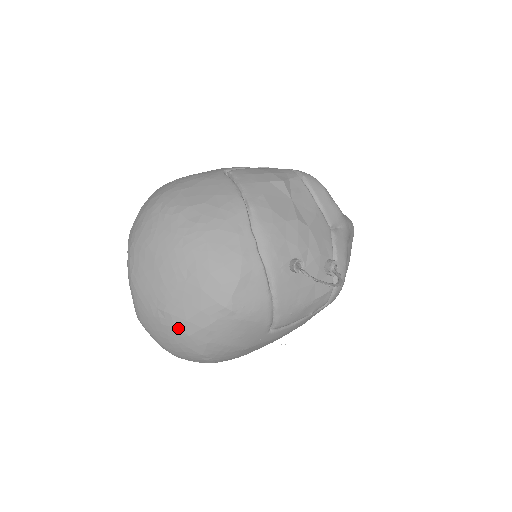
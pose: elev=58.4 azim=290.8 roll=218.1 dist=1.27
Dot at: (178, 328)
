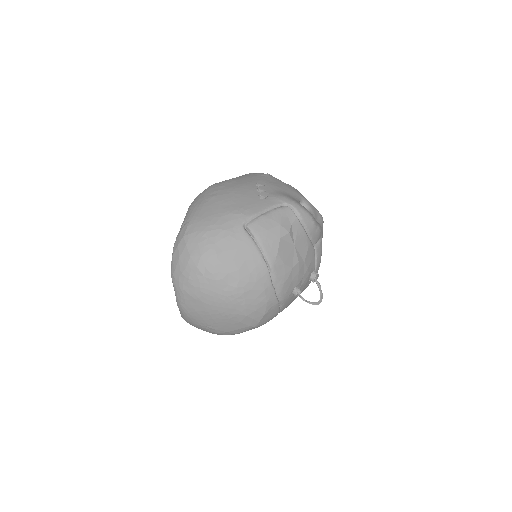
Dot at: (220, 334)
